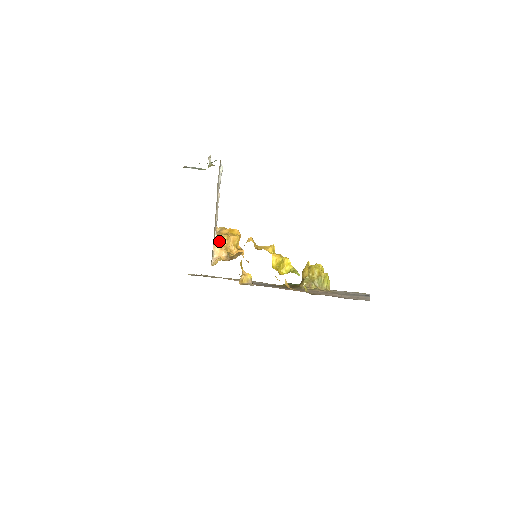
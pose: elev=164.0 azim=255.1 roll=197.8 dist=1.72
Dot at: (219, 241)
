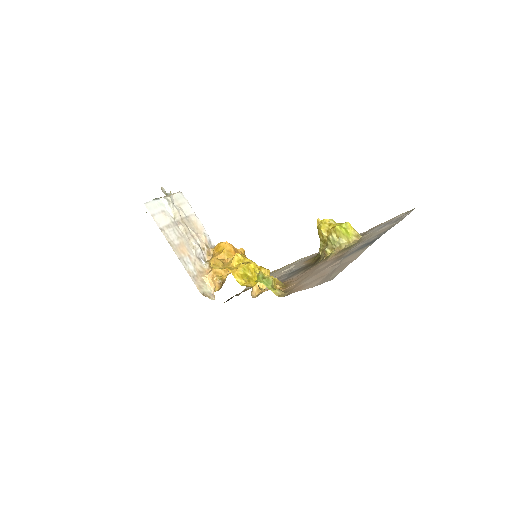
Dot at: (210, 269)
